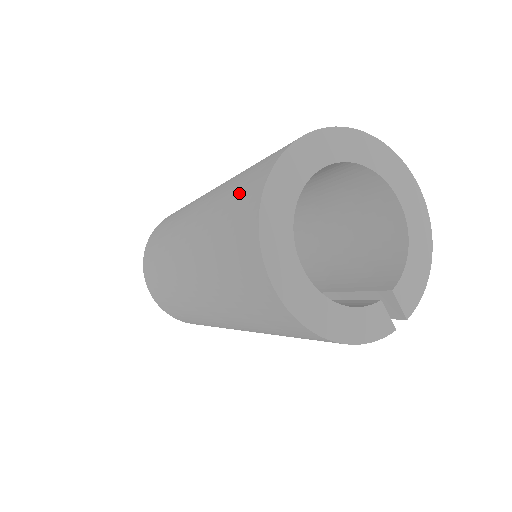
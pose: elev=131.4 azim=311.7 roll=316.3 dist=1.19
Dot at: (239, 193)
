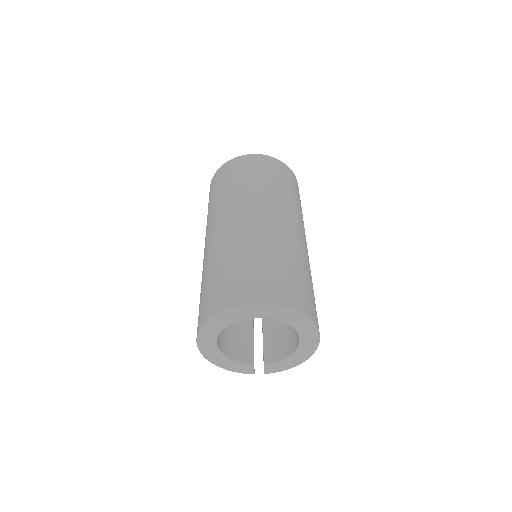
Dot at: (221, 285)
